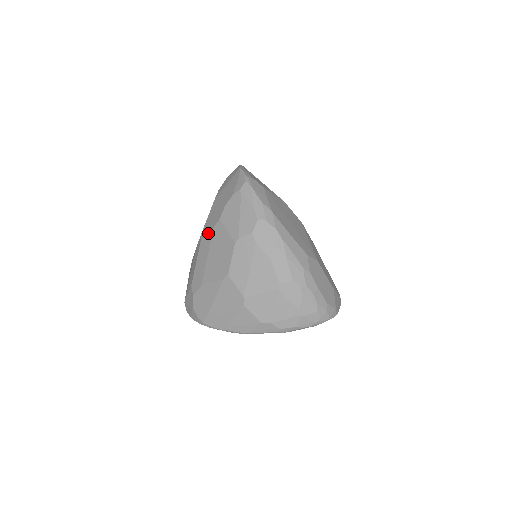
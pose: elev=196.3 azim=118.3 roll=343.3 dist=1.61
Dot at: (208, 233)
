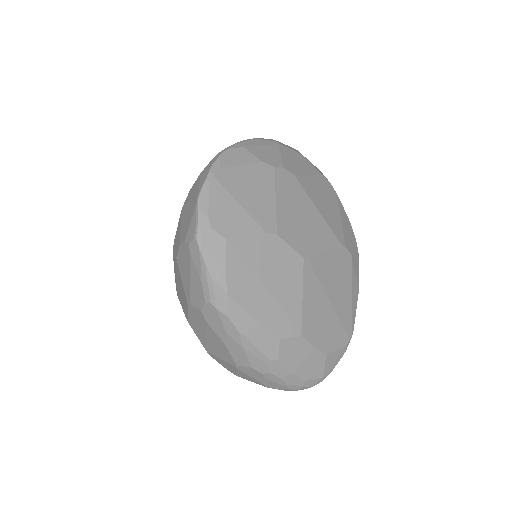
Dot at: occluded
